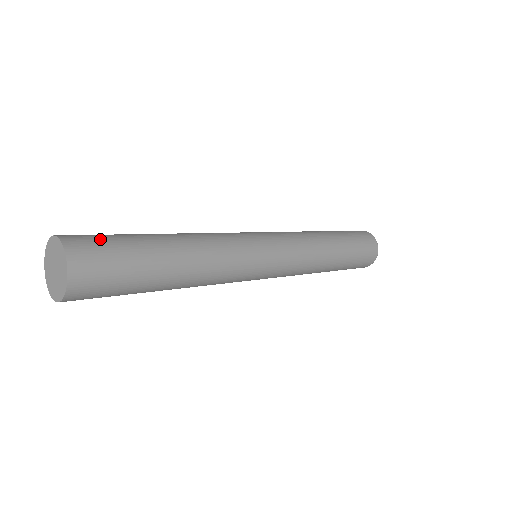
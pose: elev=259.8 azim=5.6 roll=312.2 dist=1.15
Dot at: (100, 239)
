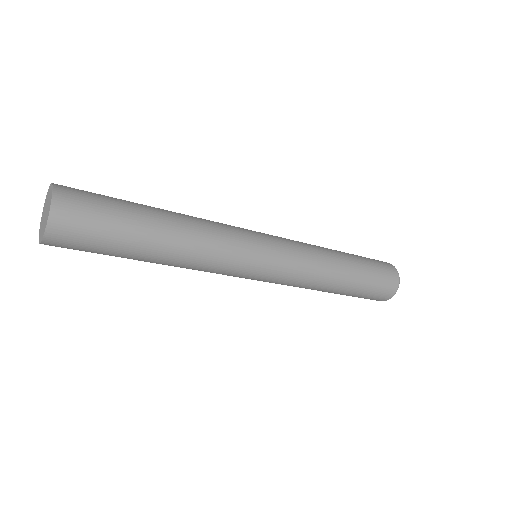
Dot at: (91, 194)
